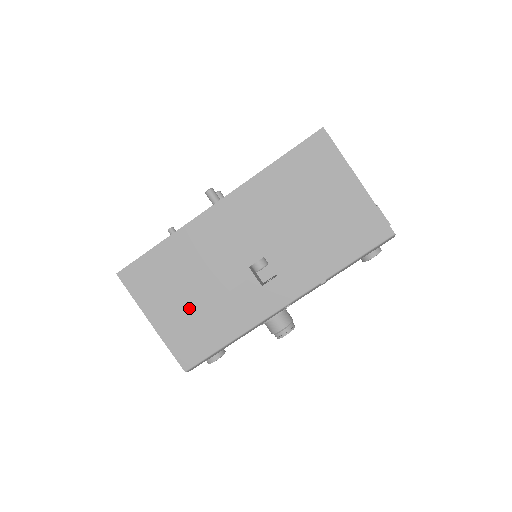
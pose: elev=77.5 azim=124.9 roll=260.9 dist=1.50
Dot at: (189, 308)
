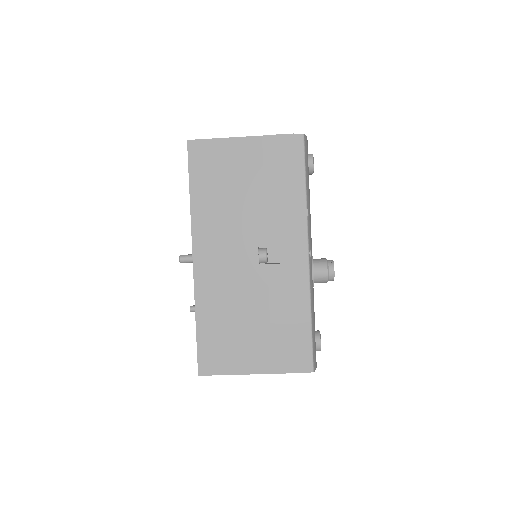
Dot at: (262, 334)
